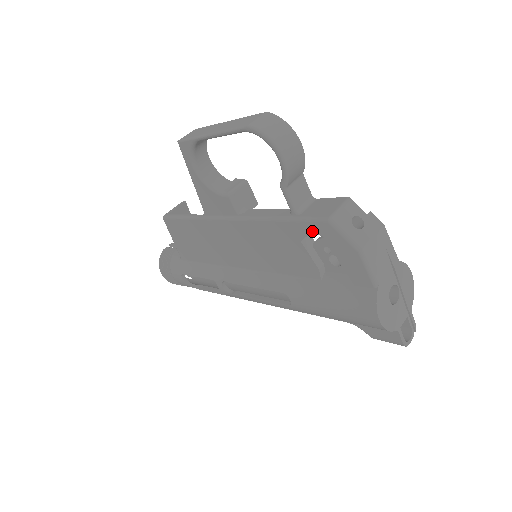
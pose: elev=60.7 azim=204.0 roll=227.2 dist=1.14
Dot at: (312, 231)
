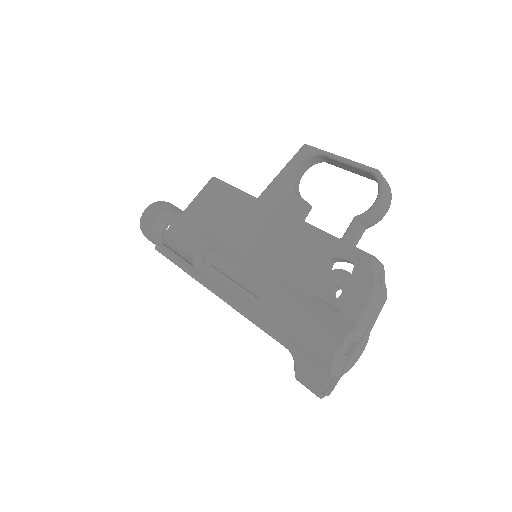
Dot at: (349, 257)
